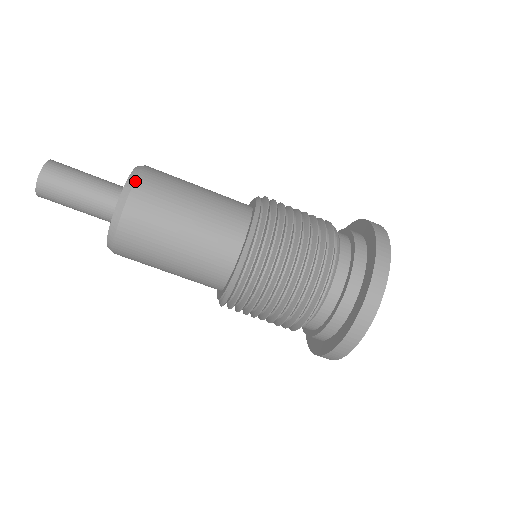
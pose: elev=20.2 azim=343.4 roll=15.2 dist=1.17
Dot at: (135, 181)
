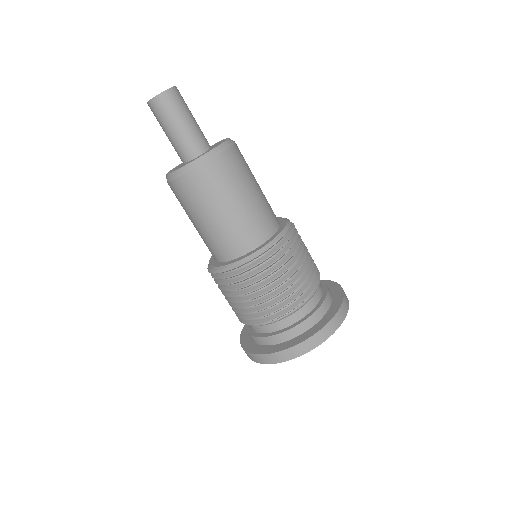
Dot at: (227, 149)
